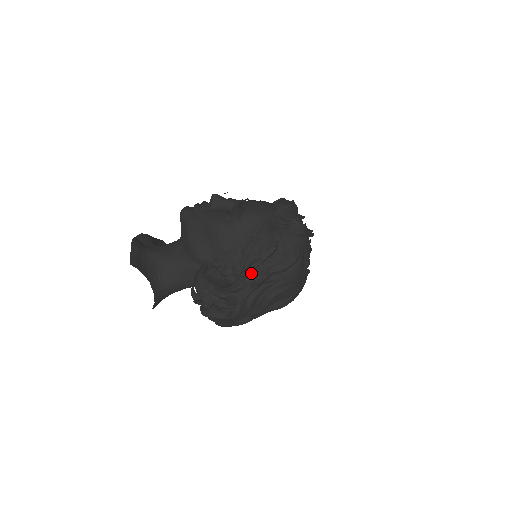
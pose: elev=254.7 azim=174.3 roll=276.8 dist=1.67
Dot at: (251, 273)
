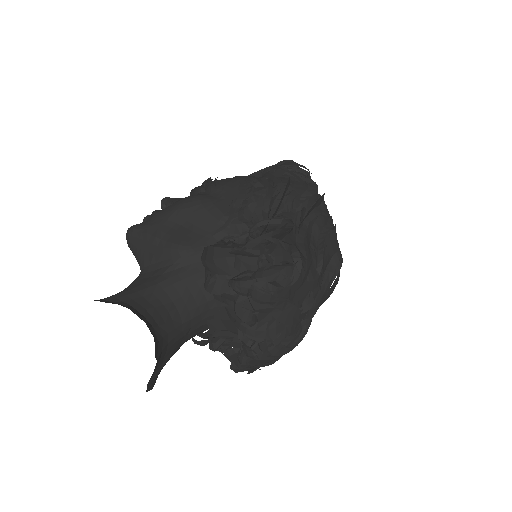
Dot at: (280, 211)
